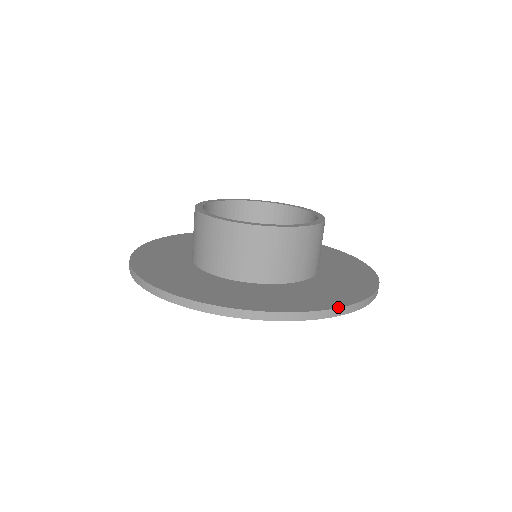
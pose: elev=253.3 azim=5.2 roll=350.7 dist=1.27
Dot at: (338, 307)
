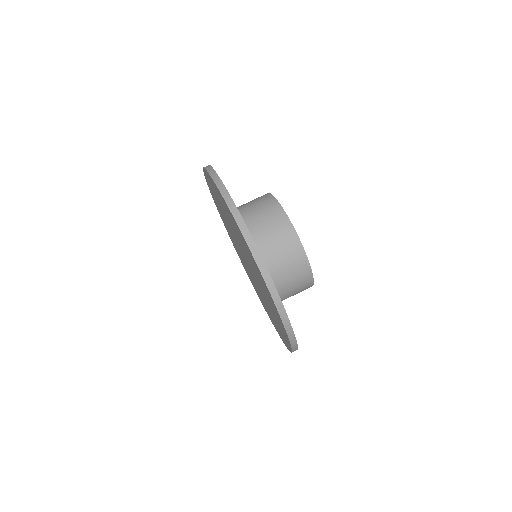
Dot at: occluded
